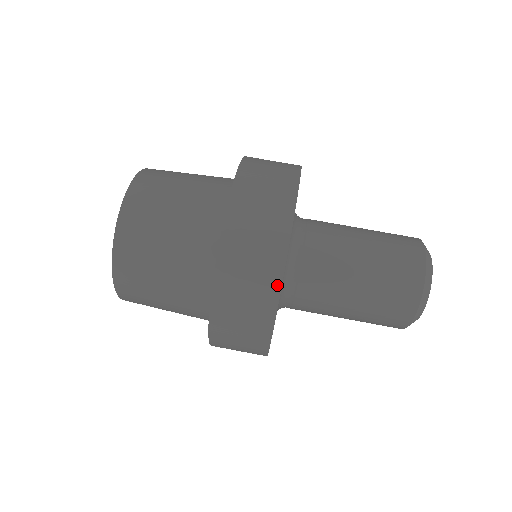
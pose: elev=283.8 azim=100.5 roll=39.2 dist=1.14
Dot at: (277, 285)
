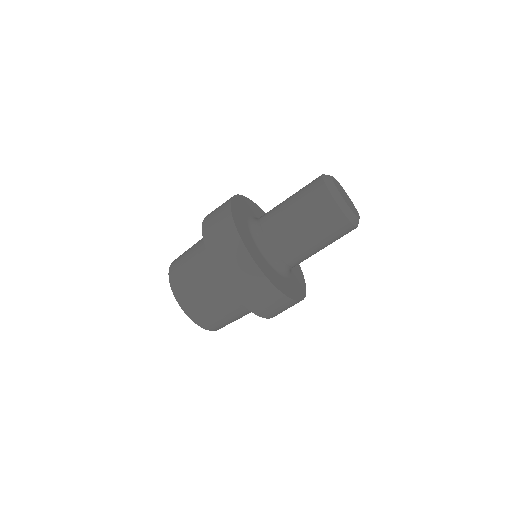
Dot at: (288, 300)
